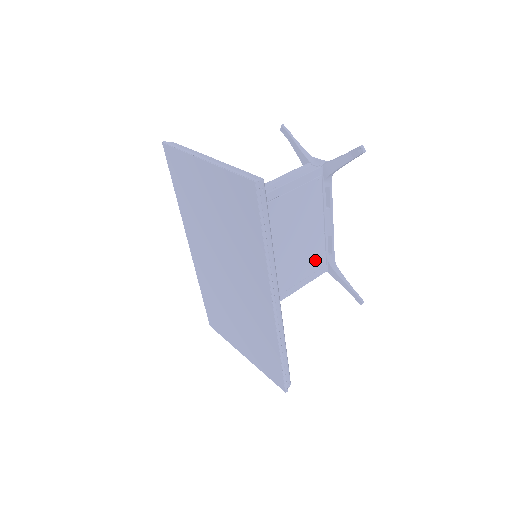
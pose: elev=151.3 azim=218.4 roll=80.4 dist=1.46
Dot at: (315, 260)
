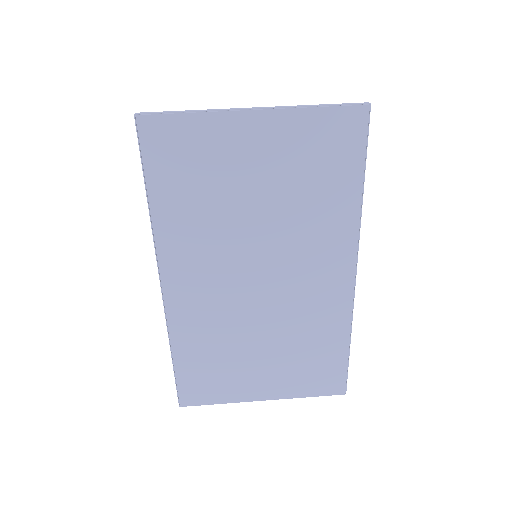
Dot at: occluded
